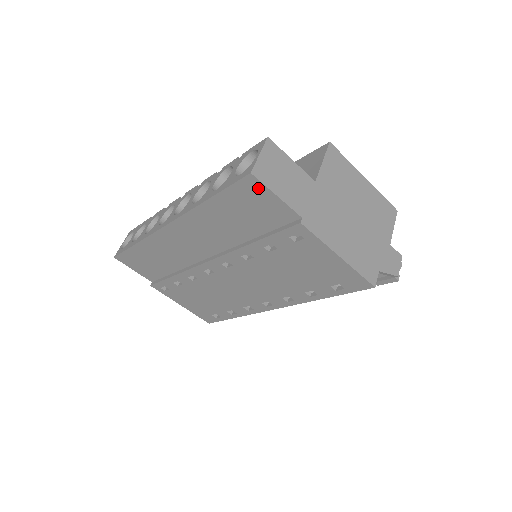
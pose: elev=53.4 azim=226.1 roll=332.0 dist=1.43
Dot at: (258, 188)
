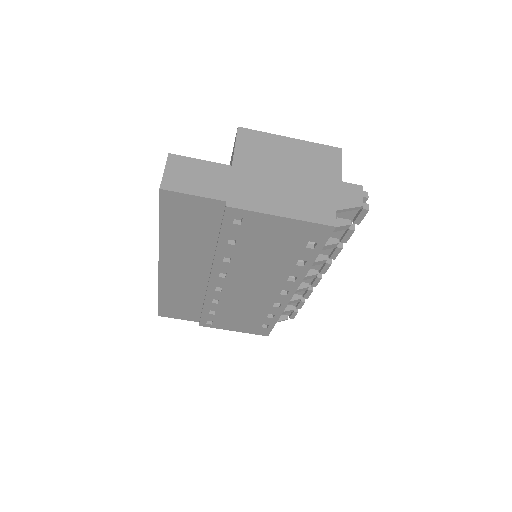
Dot at: (176, 197)
